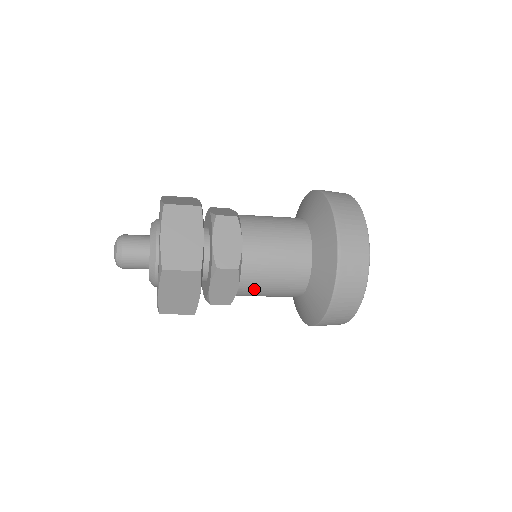
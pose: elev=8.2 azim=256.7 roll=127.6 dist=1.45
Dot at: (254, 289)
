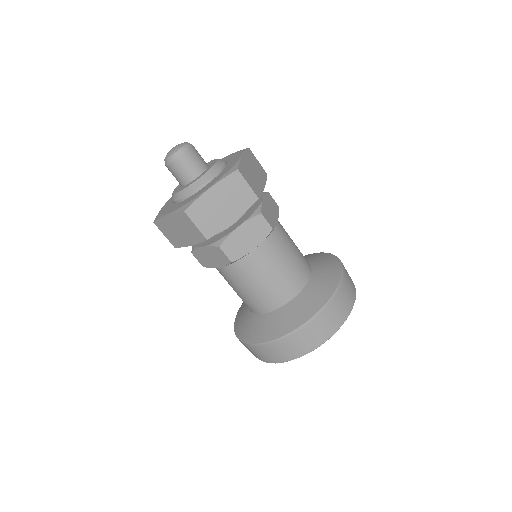
Dot at: (284, 237)
